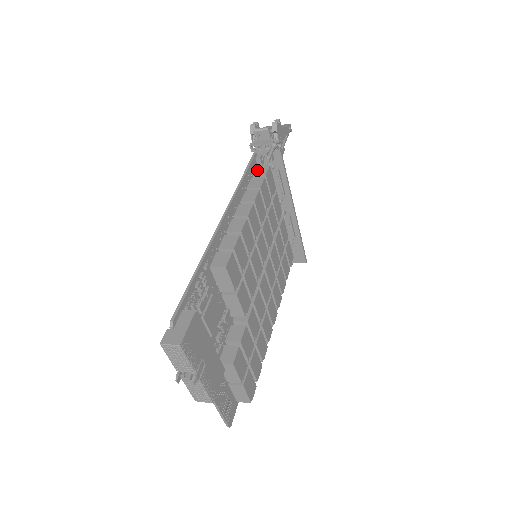
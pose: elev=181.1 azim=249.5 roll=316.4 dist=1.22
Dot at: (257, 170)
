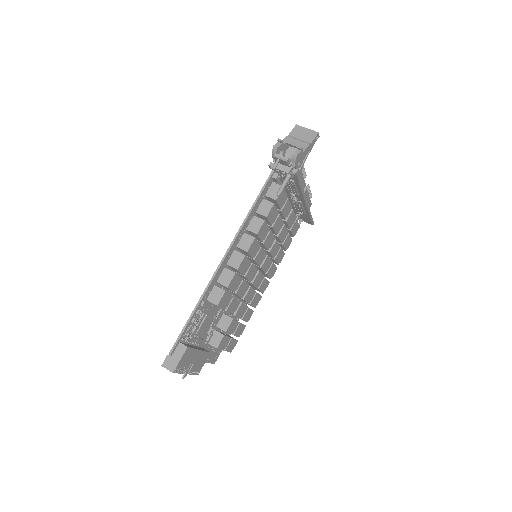
Dot at: (271, 189)
